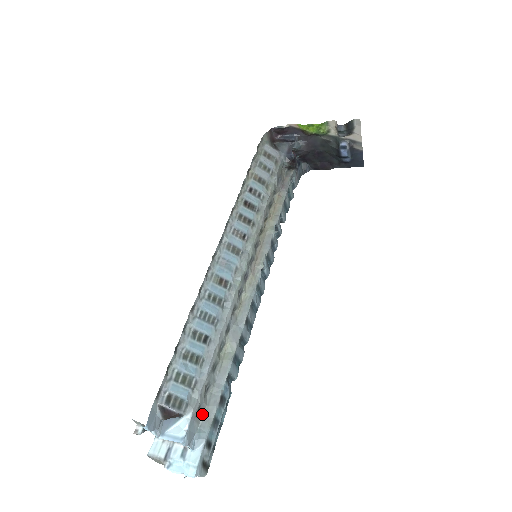
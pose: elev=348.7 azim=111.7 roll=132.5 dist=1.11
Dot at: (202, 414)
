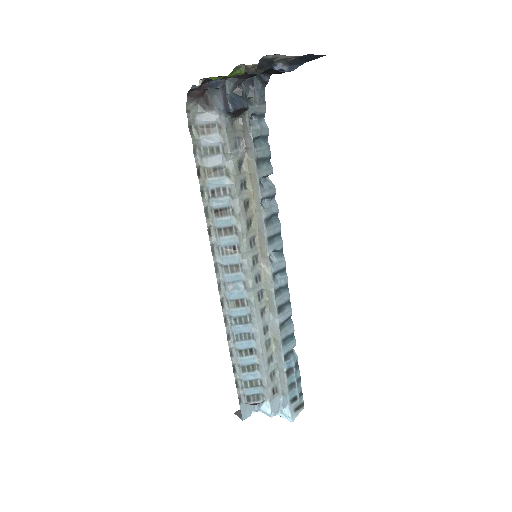
Dot at: (279, 387)
